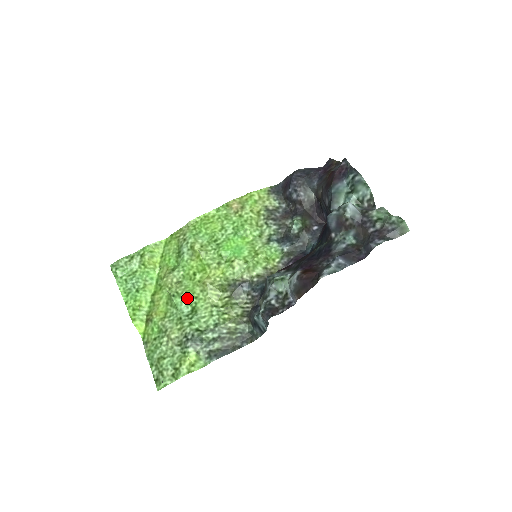
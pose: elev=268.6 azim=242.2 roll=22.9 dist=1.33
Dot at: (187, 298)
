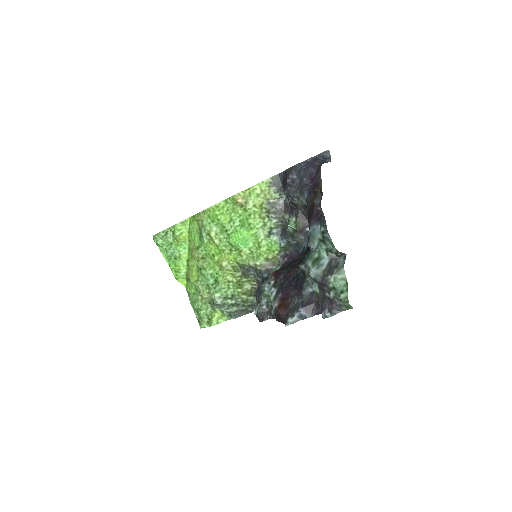
Dot at: (210, 272)
